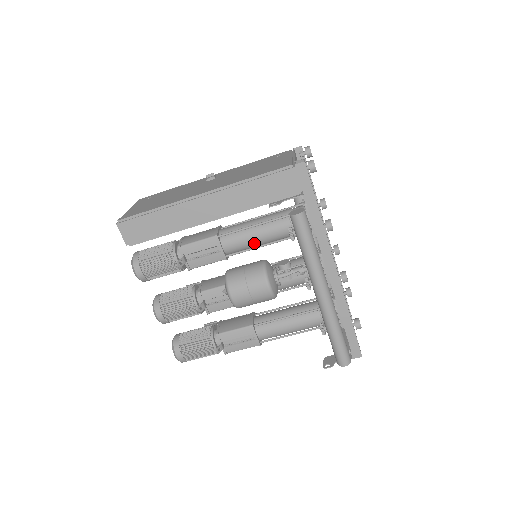
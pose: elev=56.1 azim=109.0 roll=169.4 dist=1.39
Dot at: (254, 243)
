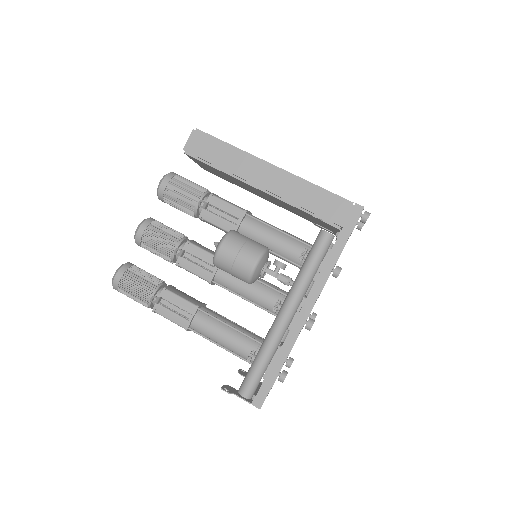
Dot at: (266, 243)
